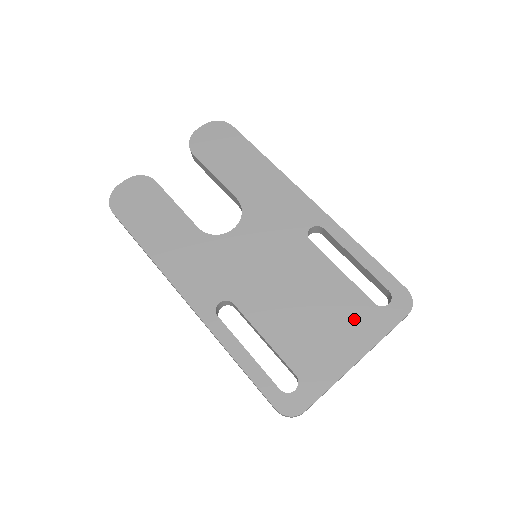
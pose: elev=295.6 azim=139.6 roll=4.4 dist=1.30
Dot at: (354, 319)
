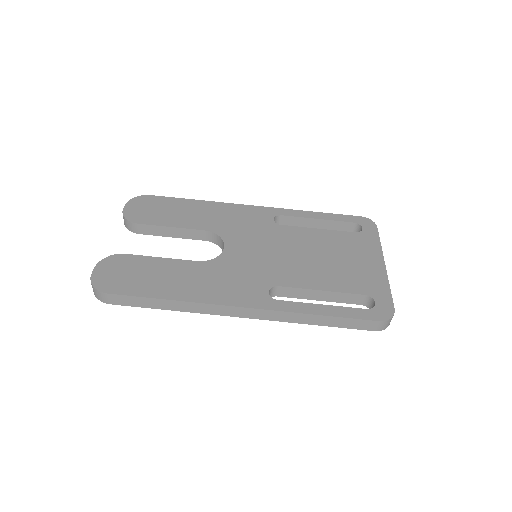
Dot at: (356, 246)
